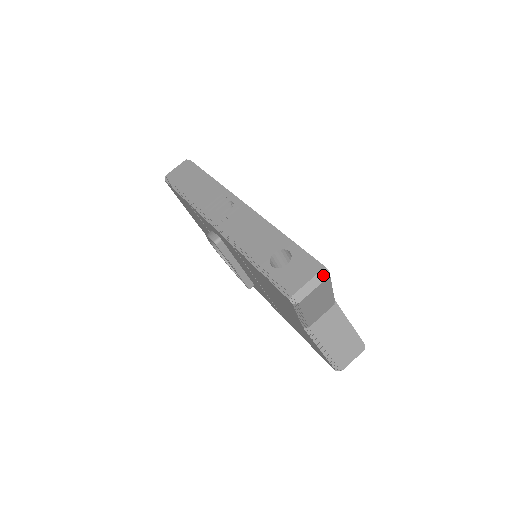
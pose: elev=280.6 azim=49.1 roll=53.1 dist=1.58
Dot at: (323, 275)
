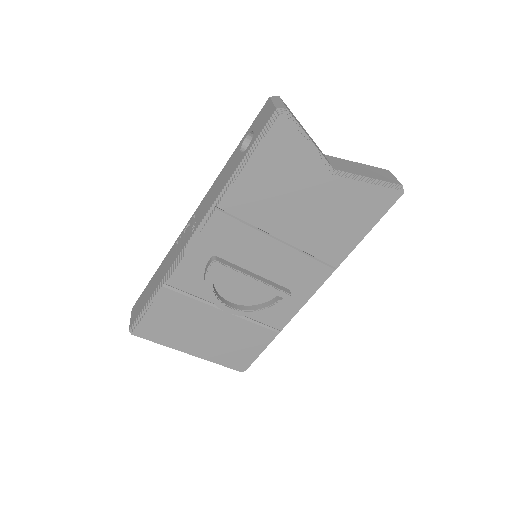
Dot at: (275, 97)
